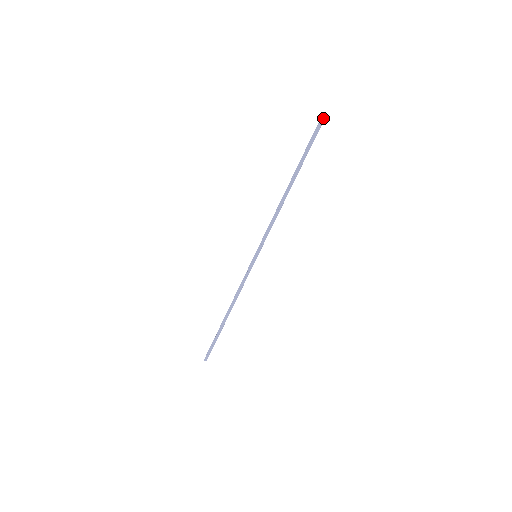
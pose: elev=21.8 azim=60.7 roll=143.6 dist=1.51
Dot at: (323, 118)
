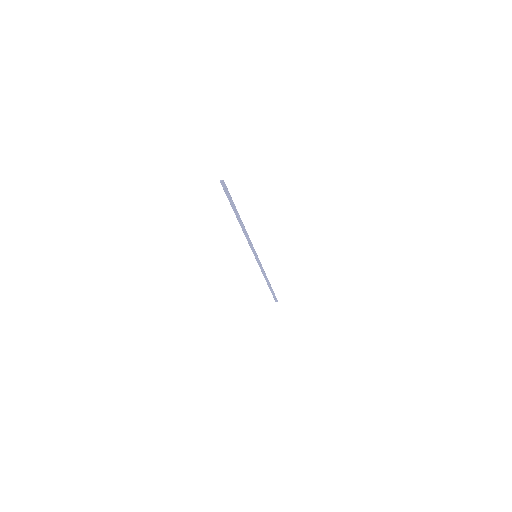
Dot at: (222, 181)
